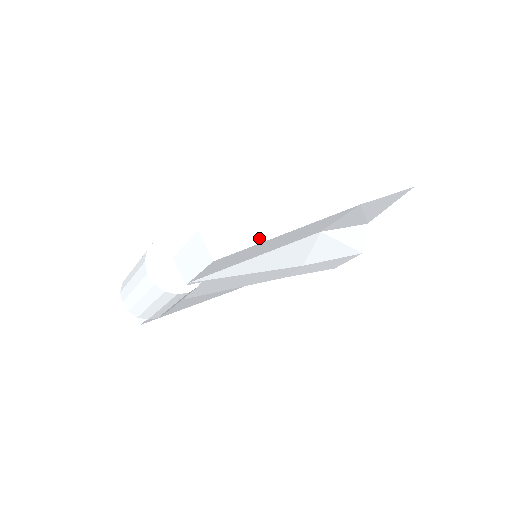
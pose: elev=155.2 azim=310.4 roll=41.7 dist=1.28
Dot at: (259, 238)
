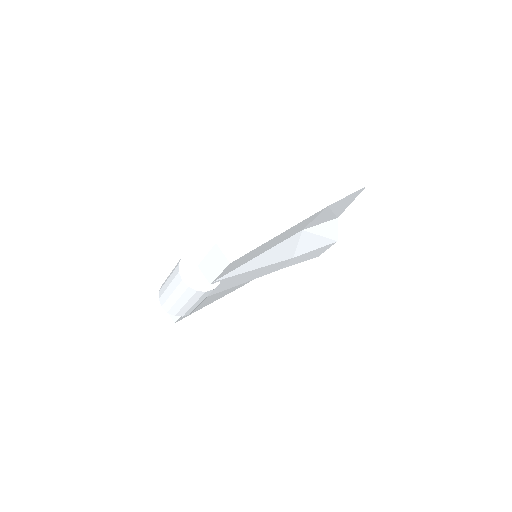
Dot at: (259, 242)
